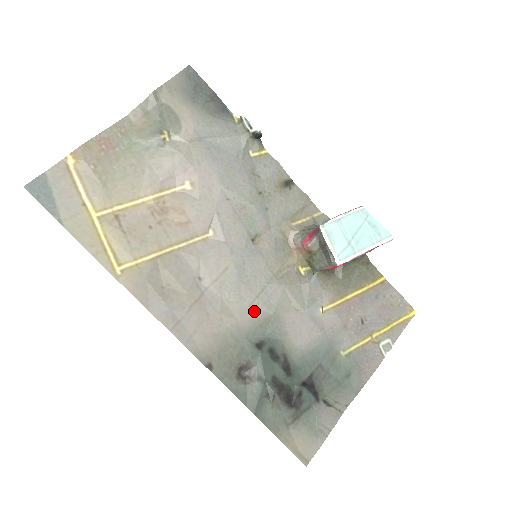
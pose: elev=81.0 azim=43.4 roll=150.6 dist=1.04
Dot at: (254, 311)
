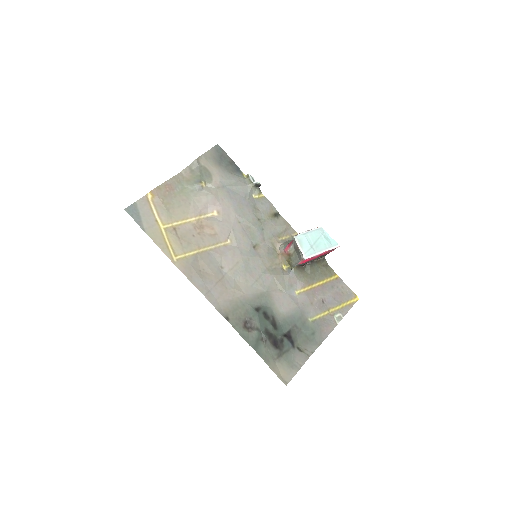
Dot at: (254, 289)
